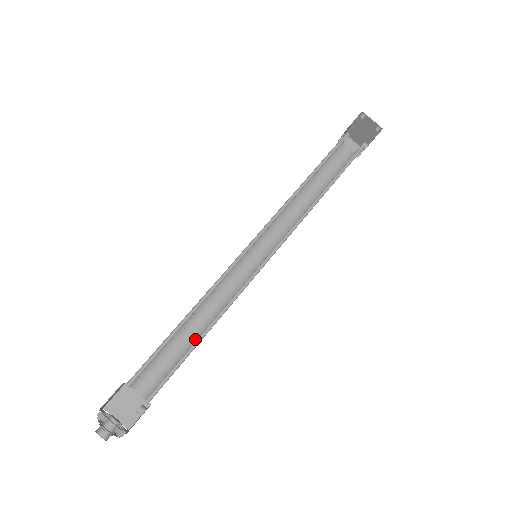
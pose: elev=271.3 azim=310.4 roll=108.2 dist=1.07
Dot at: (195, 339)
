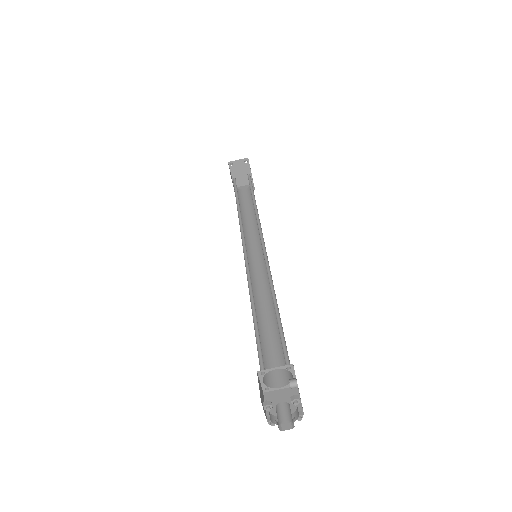
Dot at: (276, 324)
